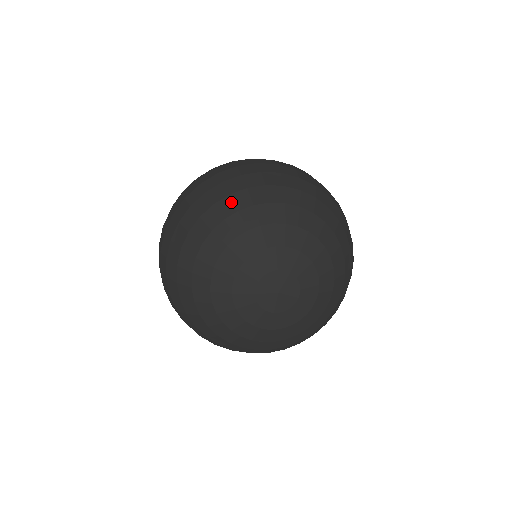
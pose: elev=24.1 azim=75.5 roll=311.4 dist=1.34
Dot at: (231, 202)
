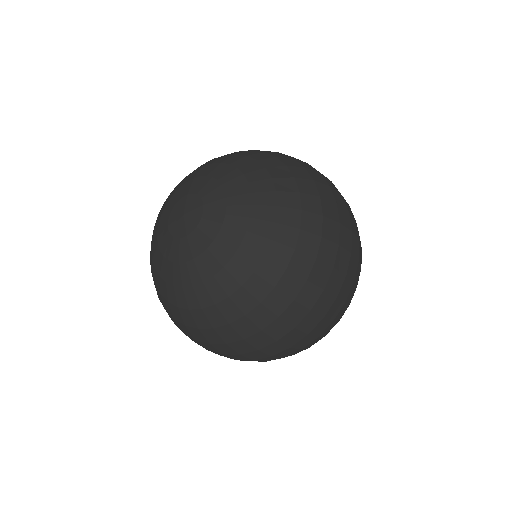
Dot at: occluded
